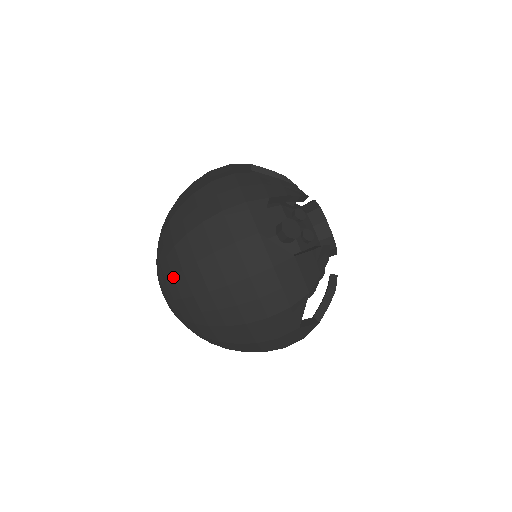
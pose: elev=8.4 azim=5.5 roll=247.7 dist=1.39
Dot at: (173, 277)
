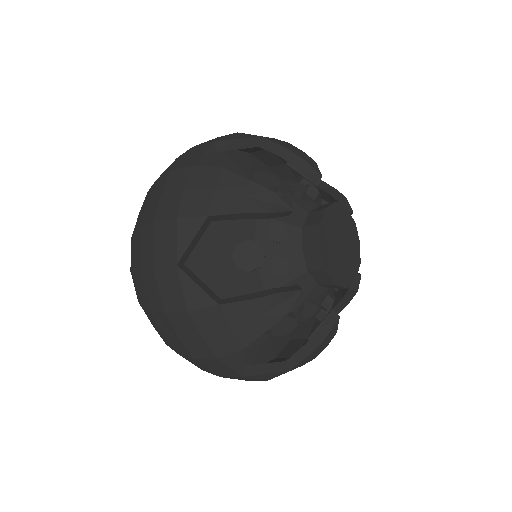
Dot at: occluded
